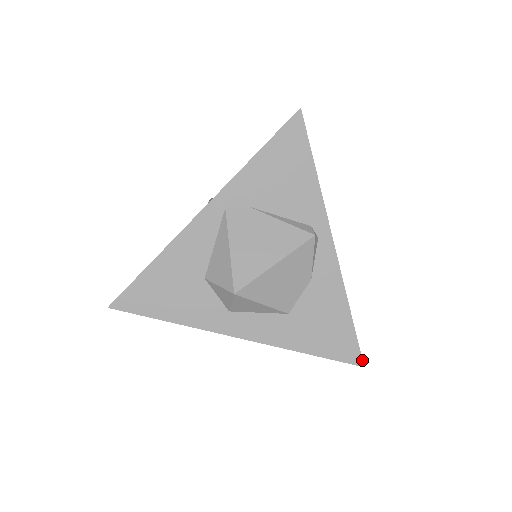
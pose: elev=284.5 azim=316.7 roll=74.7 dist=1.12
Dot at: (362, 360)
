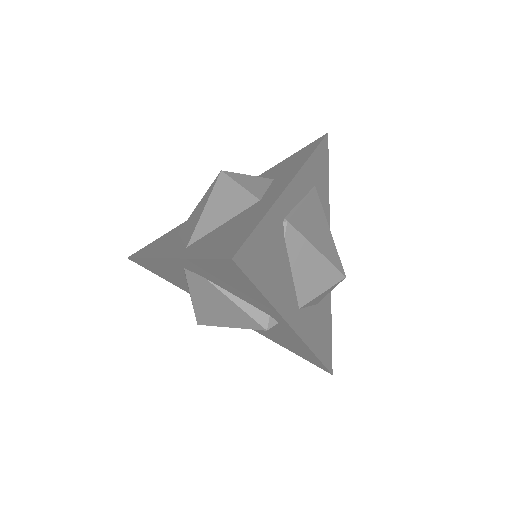
Dot at: (330, 373)
